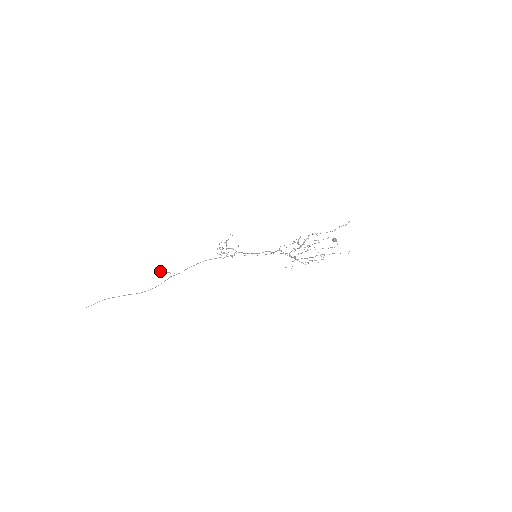
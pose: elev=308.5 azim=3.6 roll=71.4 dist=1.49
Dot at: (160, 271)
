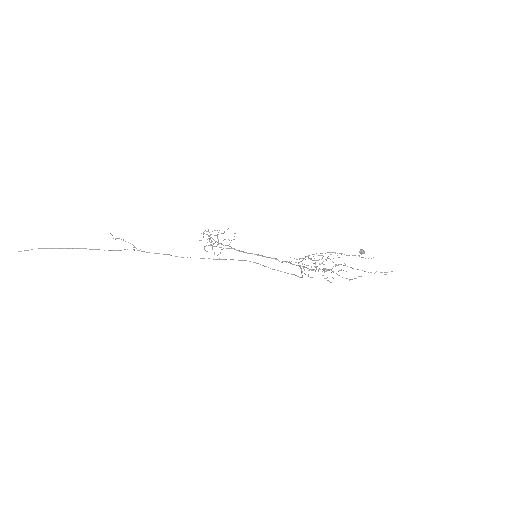
Dot at: (118, 238)
